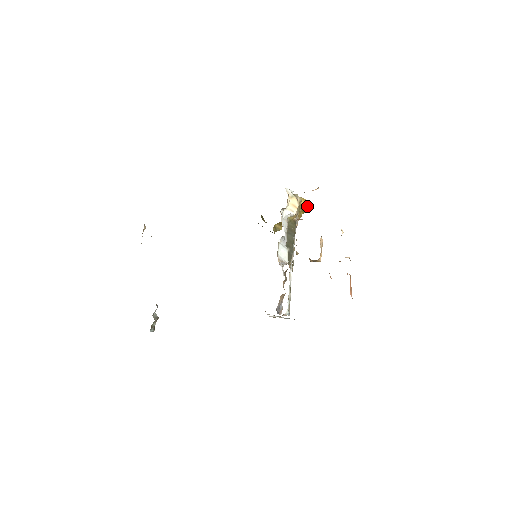
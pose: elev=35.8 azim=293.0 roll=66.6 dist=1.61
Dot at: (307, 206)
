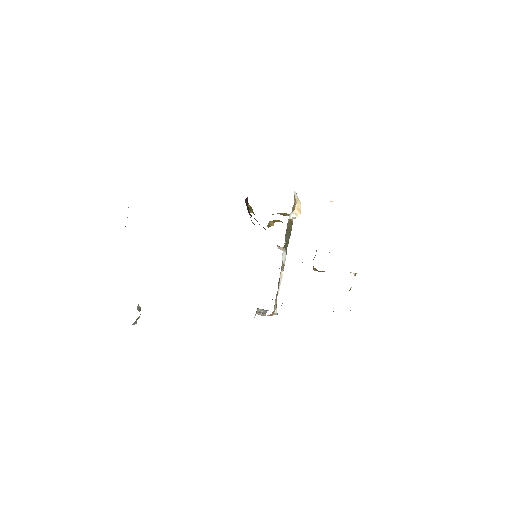
Dot at: occluded
